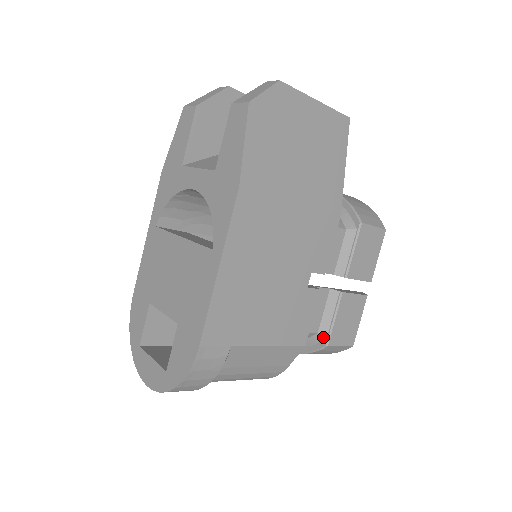
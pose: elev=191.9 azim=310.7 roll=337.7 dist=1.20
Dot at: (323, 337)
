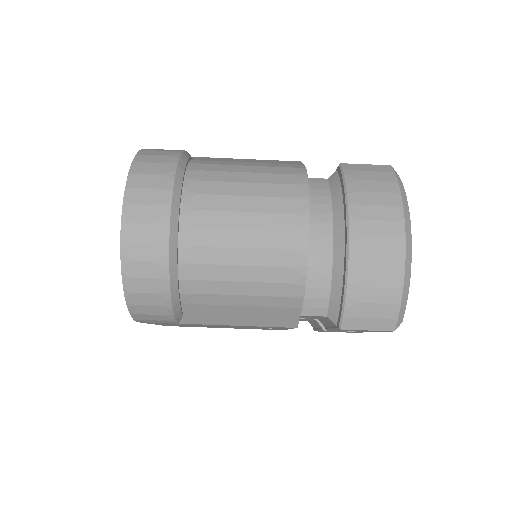
Dot at: (334, 173)
